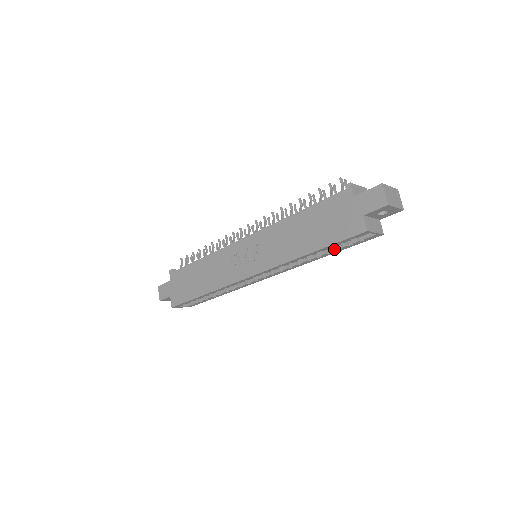
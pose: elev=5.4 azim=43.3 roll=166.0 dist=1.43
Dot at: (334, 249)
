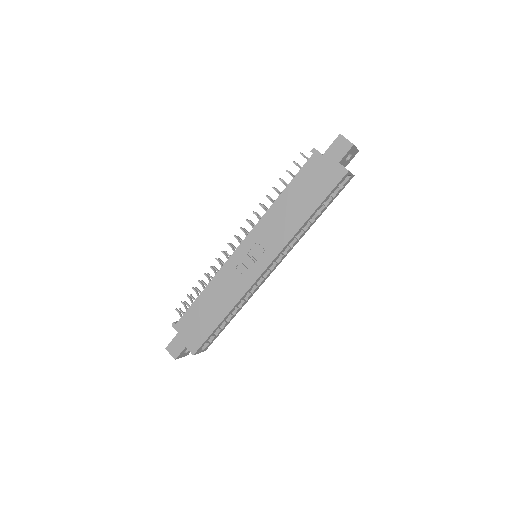
Dot at: (323, 207)
